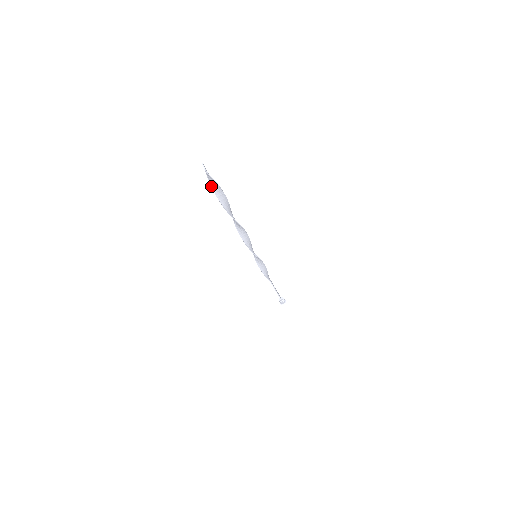
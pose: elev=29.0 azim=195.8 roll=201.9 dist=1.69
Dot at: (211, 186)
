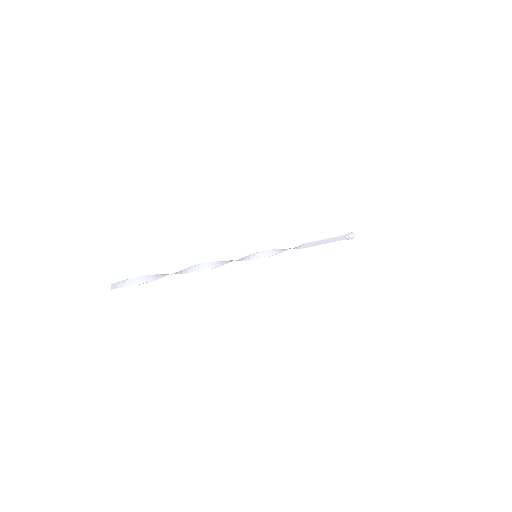
Dot at: (138, 277)
